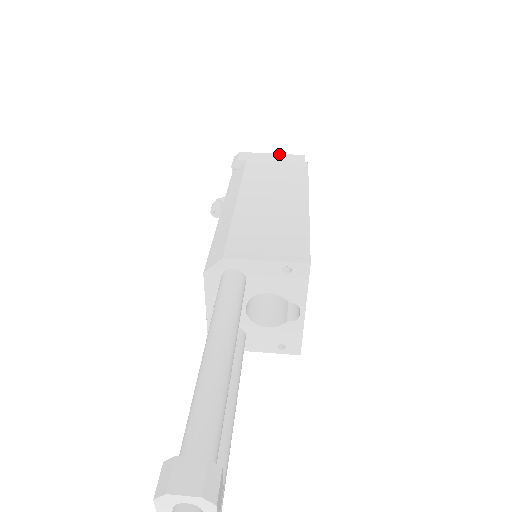
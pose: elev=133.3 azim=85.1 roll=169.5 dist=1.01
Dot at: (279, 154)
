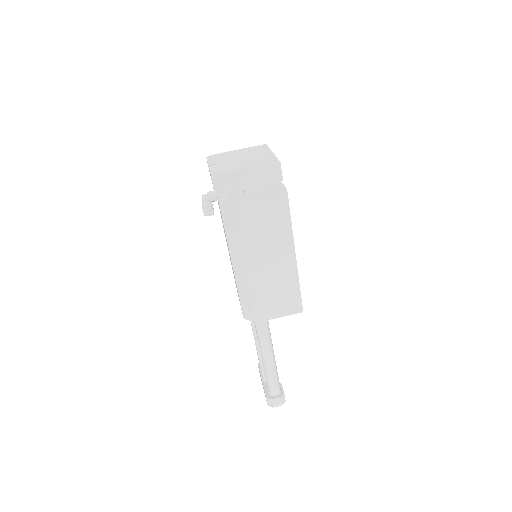
Dot at: (256, 169)
